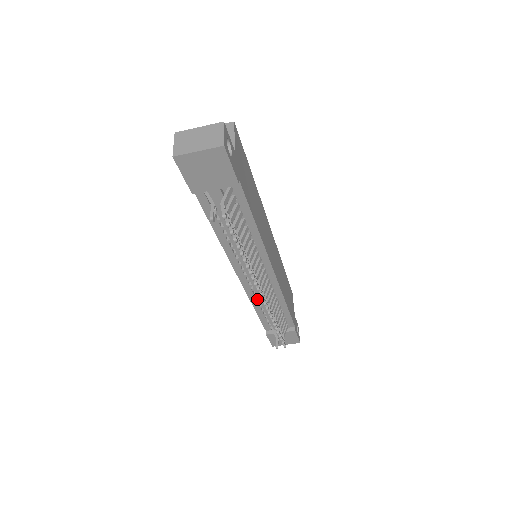
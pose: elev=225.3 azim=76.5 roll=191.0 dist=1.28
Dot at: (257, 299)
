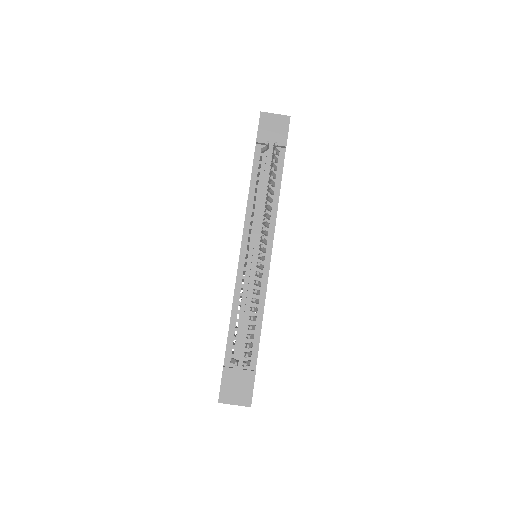
Dot at: (241, 295)
